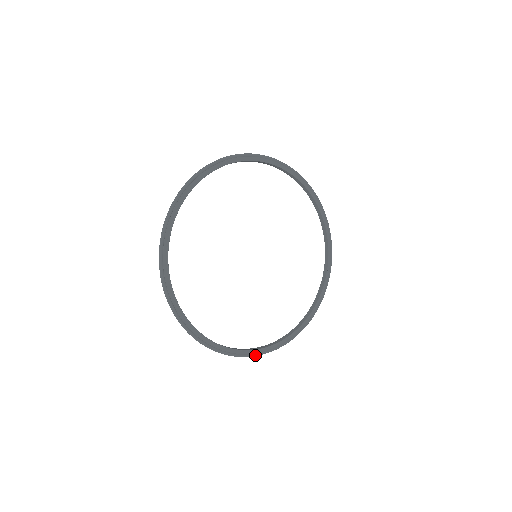
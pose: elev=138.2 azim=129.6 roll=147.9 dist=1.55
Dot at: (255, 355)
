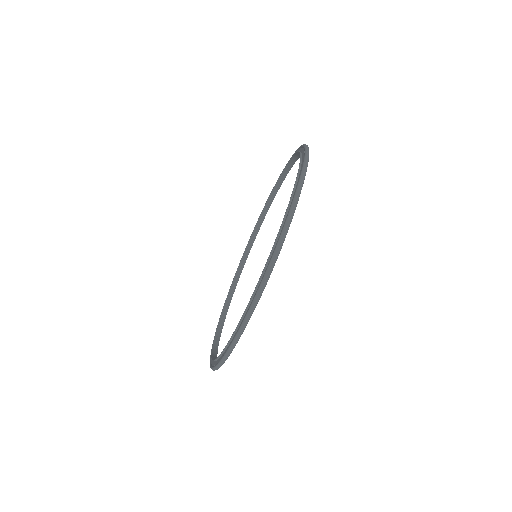
Dot at: occluded
